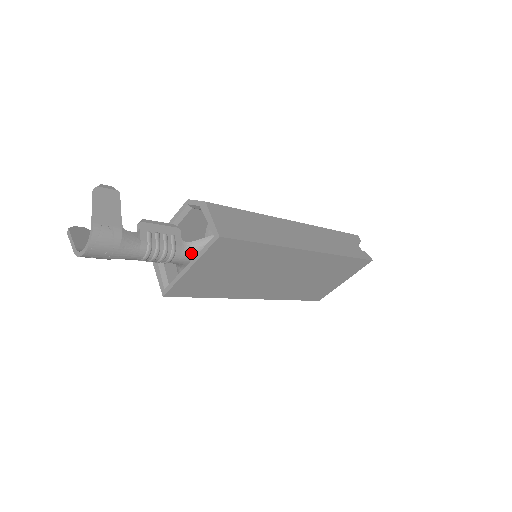
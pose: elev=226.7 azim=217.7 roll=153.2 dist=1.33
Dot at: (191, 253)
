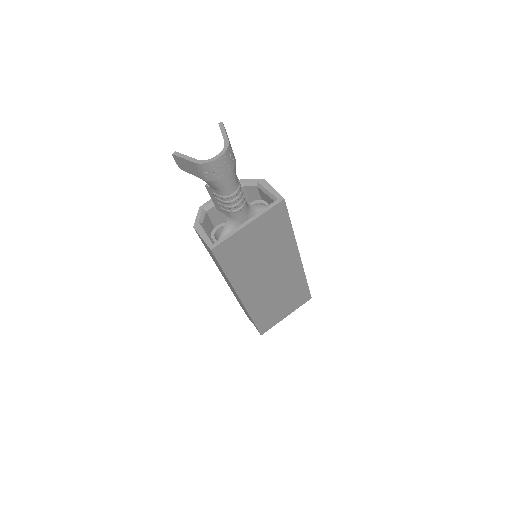
Dot at: (250, 213)
